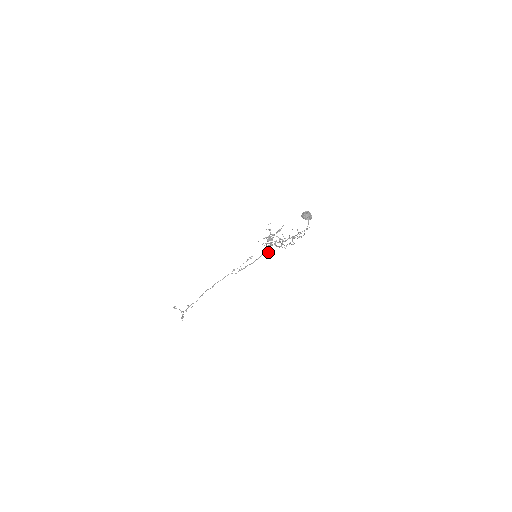
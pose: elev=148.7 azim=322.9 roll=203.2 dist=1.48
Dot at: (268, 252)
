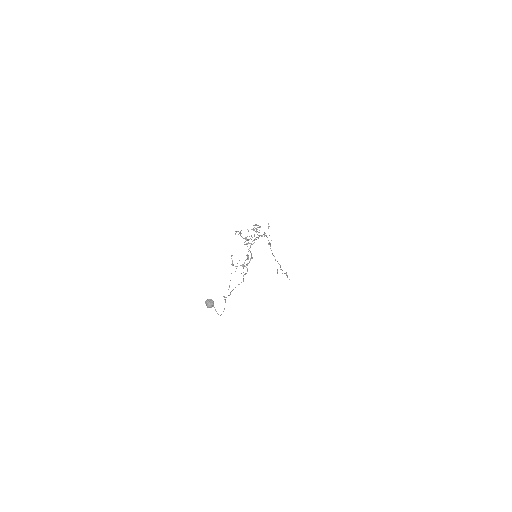
Dot at: (264, 236)
